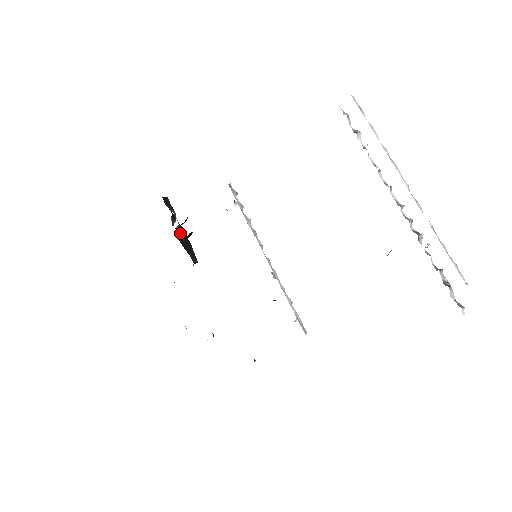
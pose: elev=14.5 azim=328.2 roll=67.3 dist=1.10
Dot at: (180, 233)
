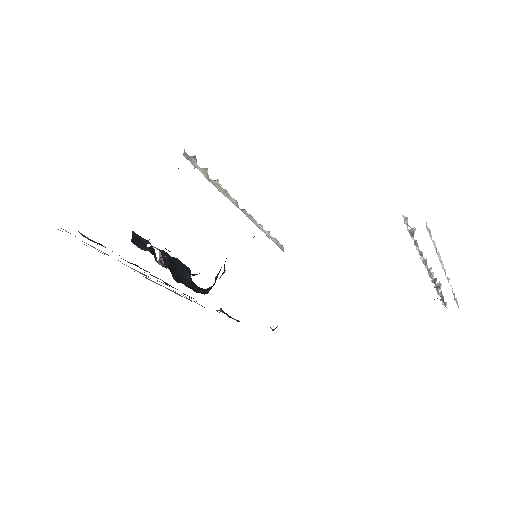
Dot at: (168, 265)
